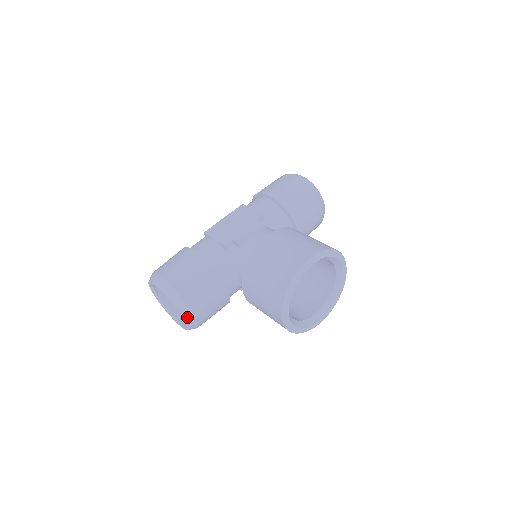
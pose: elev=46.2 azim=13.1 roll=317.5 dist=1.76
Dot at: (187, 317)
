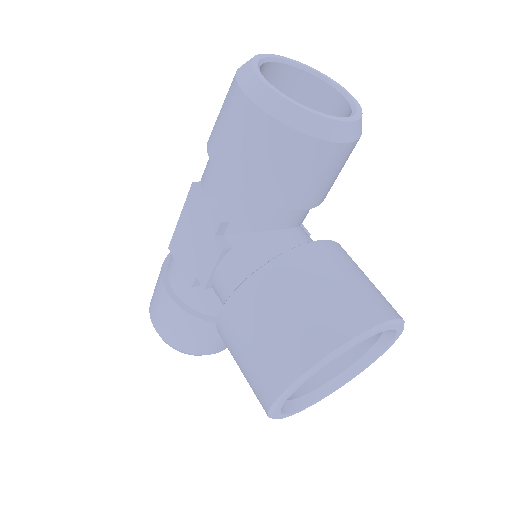
Dot at: occluded
